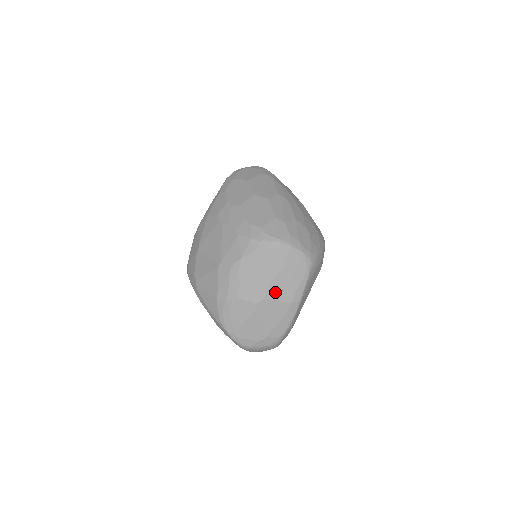
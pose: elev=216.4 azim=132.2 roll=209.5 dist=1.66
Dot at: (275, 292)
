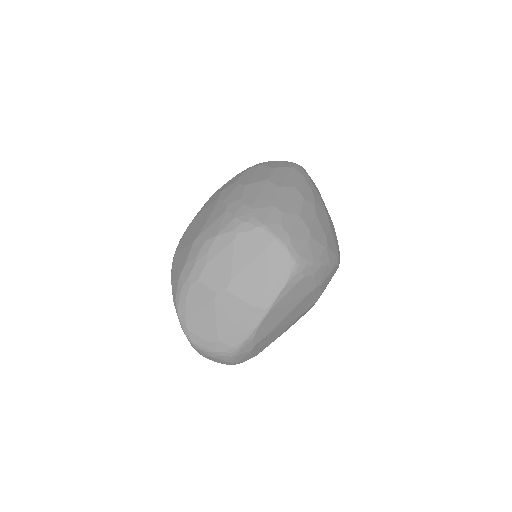
Dot at: (241, 287)
